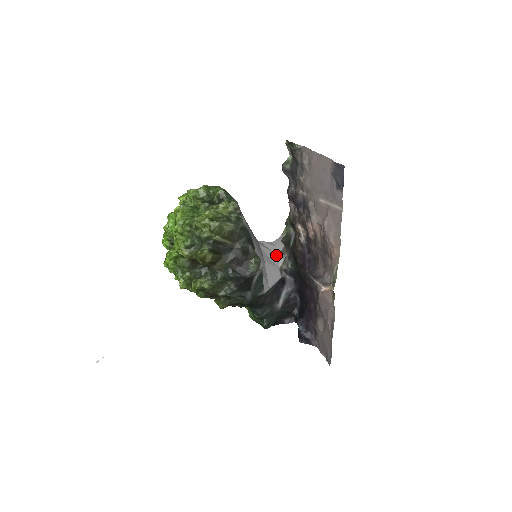
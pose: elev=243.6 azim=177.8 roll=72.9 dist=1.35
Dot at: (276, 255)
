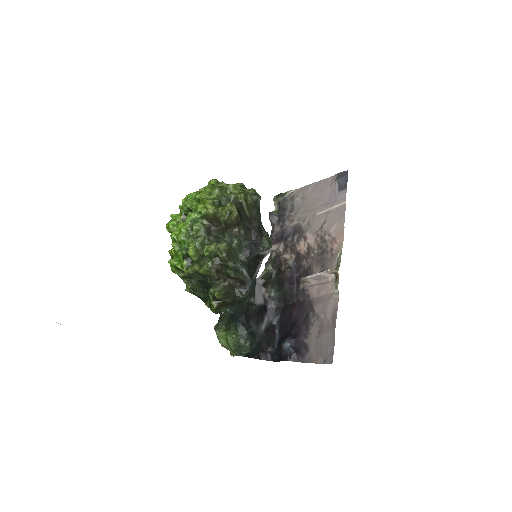
Dot at: (259, 284)
